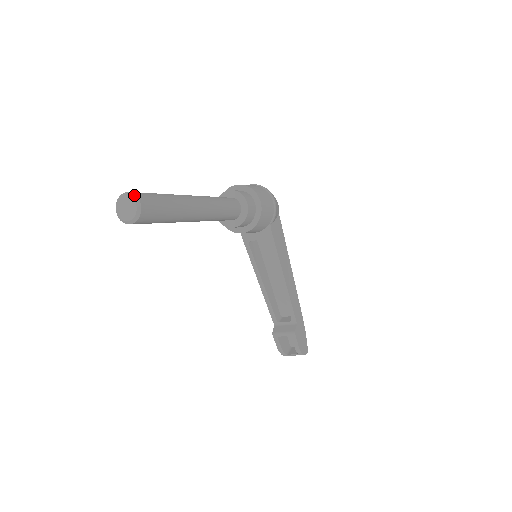
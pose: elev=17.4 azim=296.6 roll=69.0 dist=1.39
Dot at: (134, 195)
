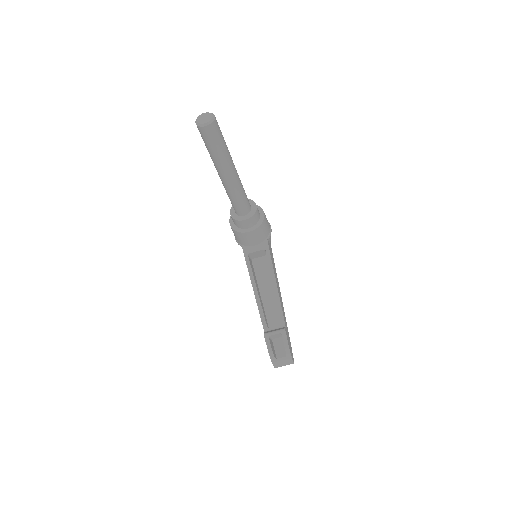
Dot at: (211, 113)
